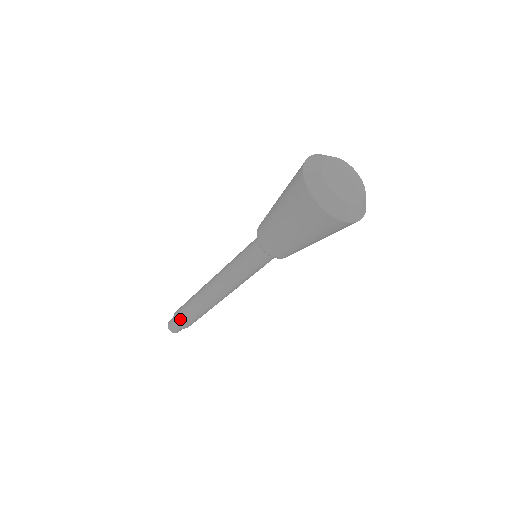
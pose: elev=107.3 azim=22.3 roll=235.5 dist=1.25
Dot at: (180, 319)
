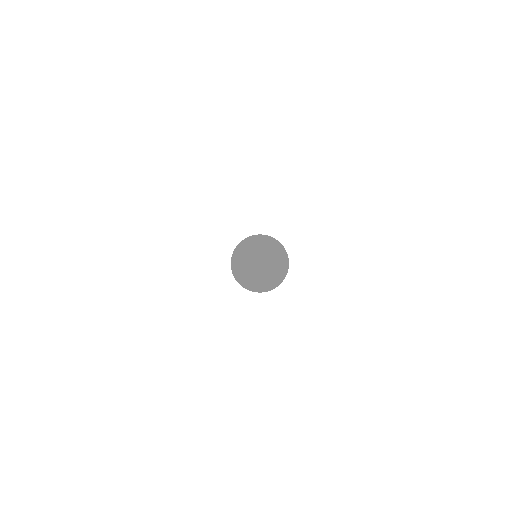
Dot at: occluded
